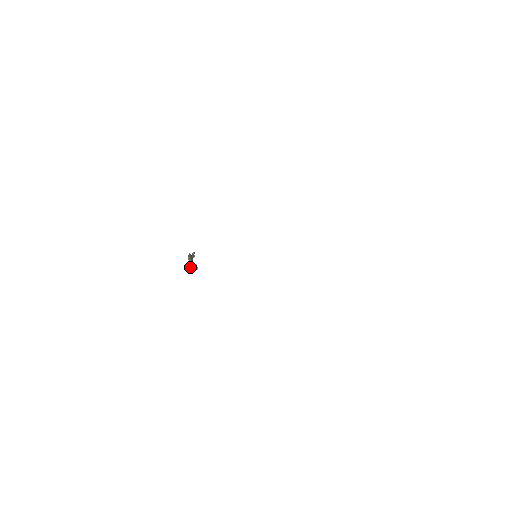
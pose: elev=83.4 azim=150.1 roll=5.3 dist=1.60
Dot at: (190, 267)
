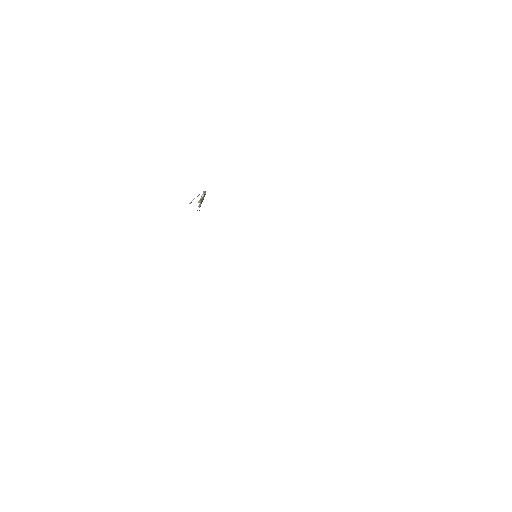
Dot at: occluded
